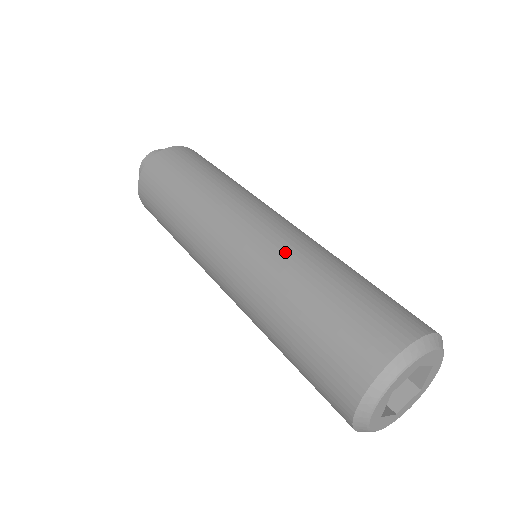
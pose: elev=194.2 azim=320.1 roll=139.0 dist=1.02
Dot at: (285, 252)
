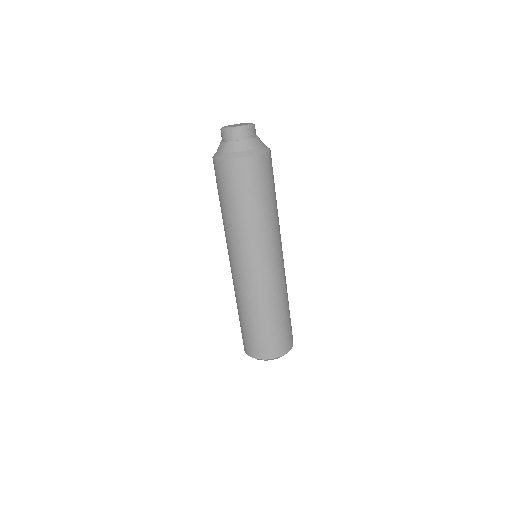
Dot at: (272, 294)
